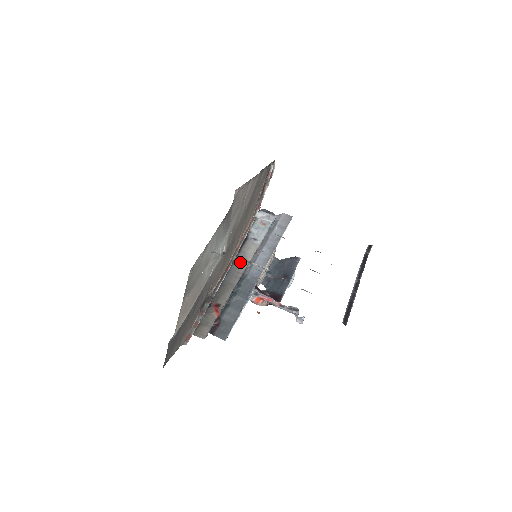
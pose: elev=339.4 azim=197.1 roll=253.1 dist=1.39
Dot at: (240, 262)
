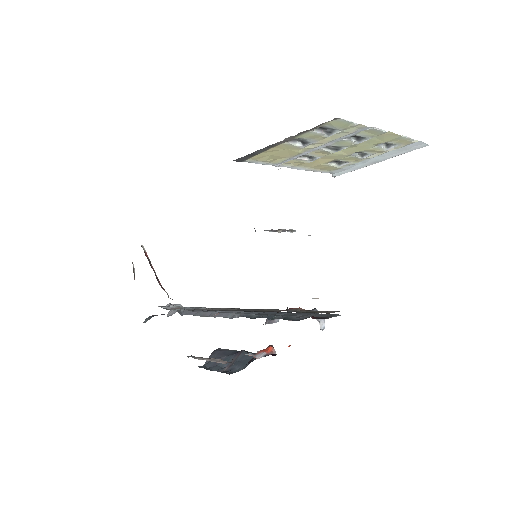
Dot at: (225, 310)
